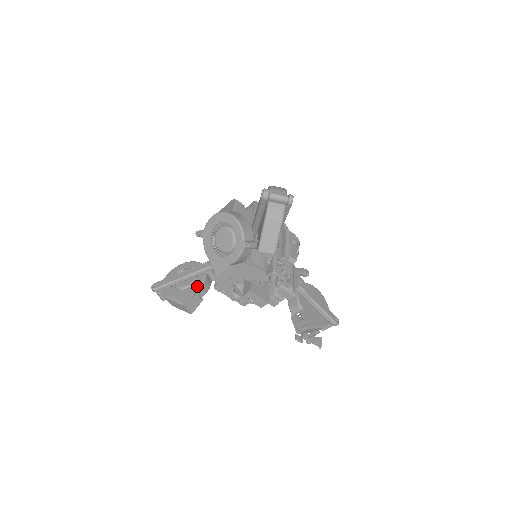
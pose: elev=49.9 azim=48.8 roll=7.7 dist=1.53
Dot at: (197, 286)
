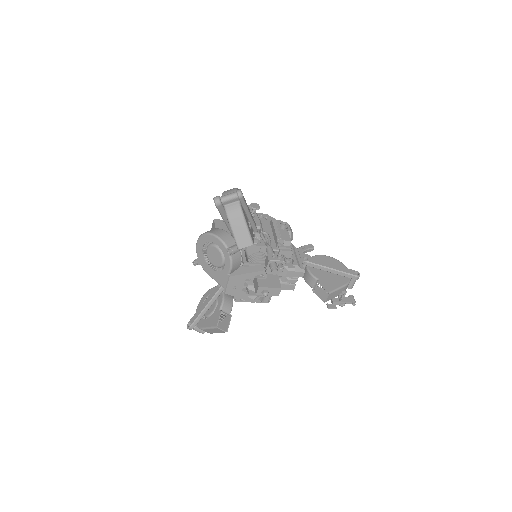
Dot at: (220, 306)
